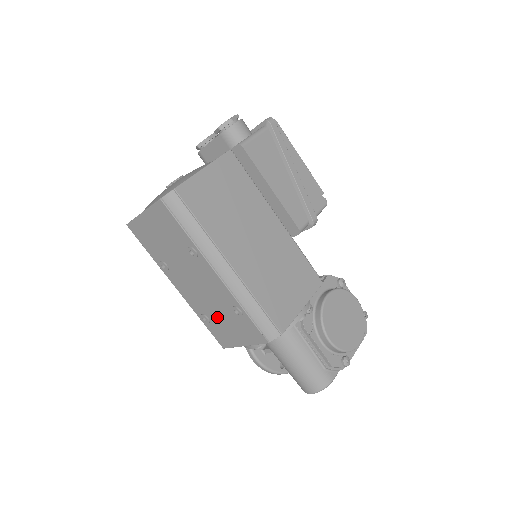
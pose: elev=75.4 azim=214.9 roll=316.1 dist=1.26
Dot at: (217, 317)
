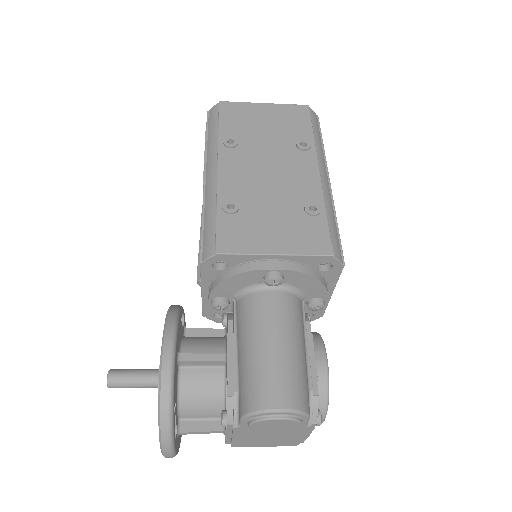
Dot at: (261, 210)
